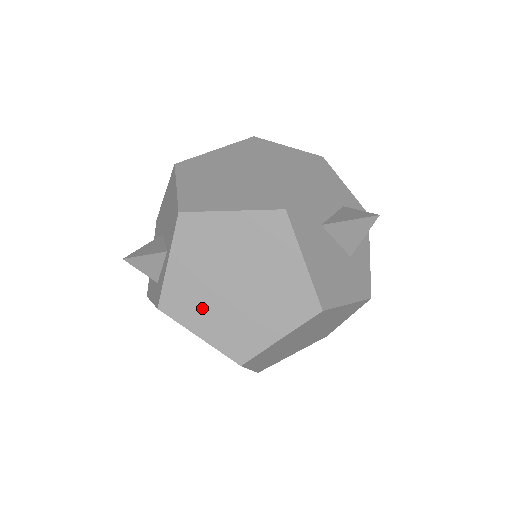
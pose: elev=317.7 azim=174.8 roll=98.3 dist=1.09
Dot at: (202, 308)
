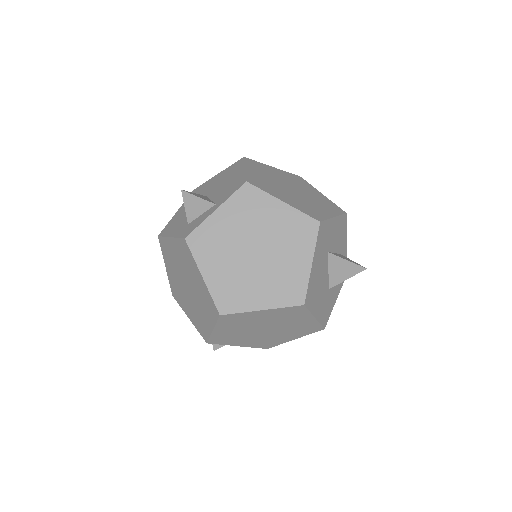
Dot at: (219, 256)
